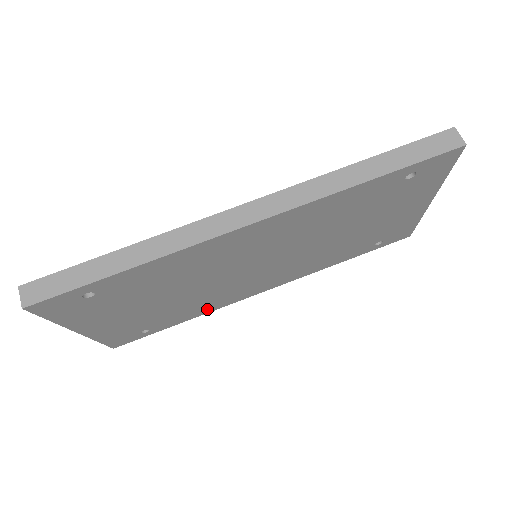
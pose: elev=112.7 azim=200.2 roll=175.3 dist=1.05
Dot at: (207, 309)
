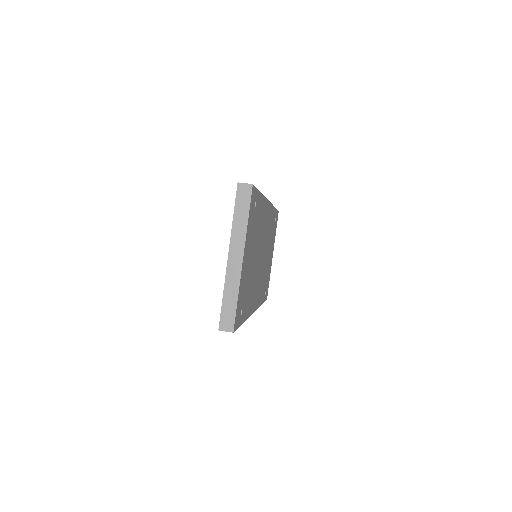
Dot at: (249, 309)
